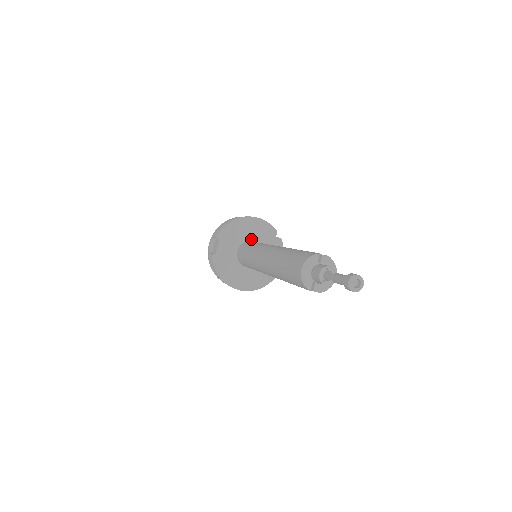
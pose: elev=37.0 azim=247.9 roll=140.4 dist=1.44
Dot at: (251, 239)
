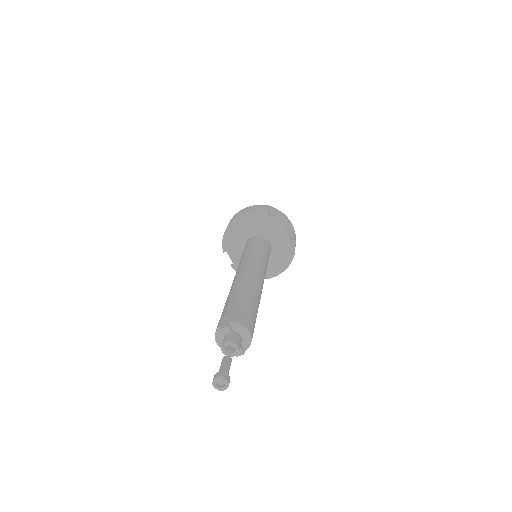
Dot at: (251, 234)
